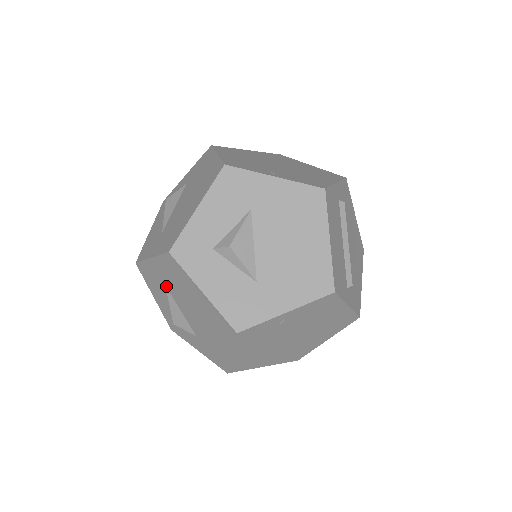
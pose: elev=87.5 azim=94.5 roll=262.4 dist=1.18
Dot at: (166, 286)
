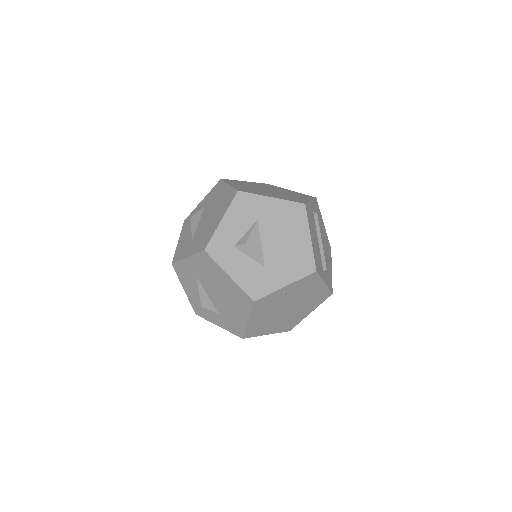
Dot at: (197, 277)
